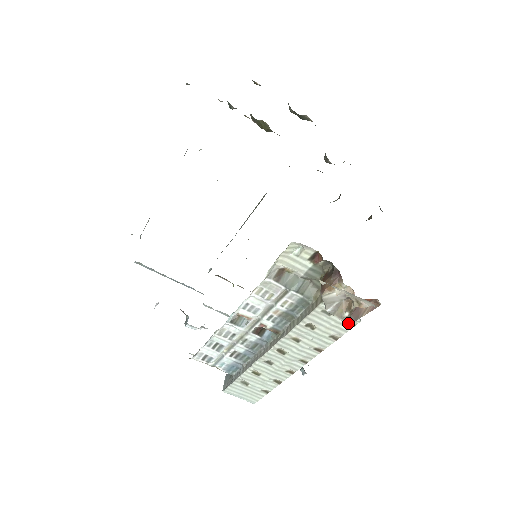
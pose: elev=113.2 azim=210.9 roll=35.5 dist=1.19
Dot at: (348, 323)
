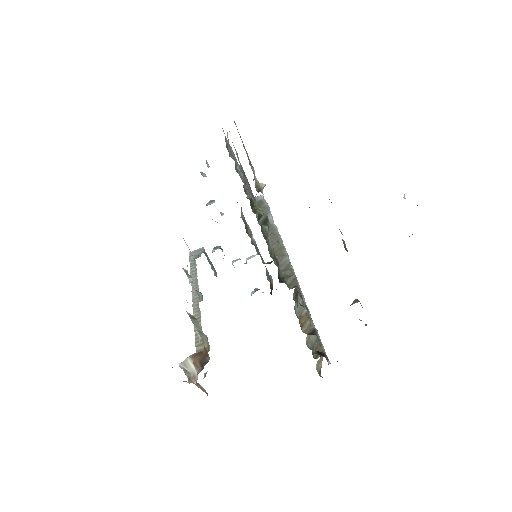
Dot at: occluded
